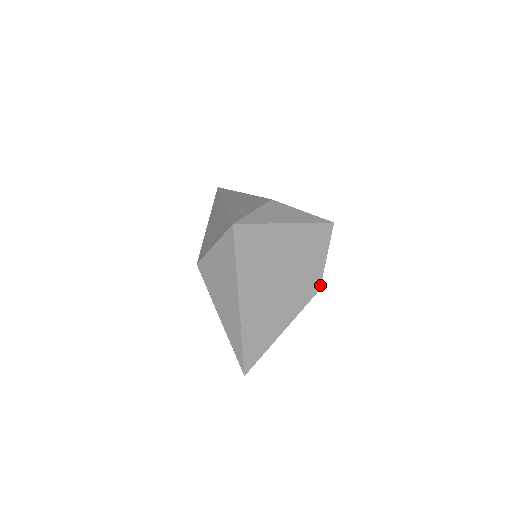
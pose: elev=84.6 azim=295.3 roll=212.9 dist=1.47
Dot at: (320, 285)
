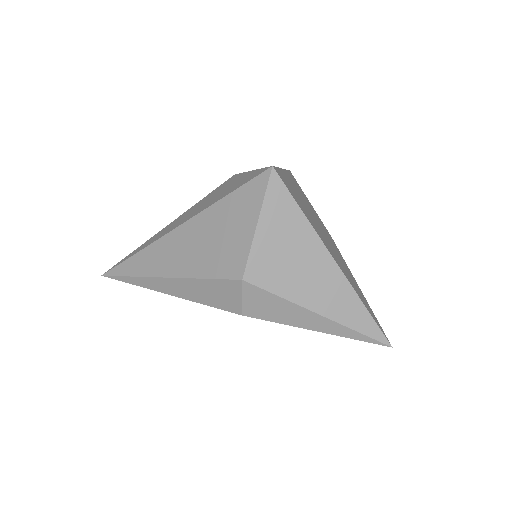
Dot at: (328, 232)
